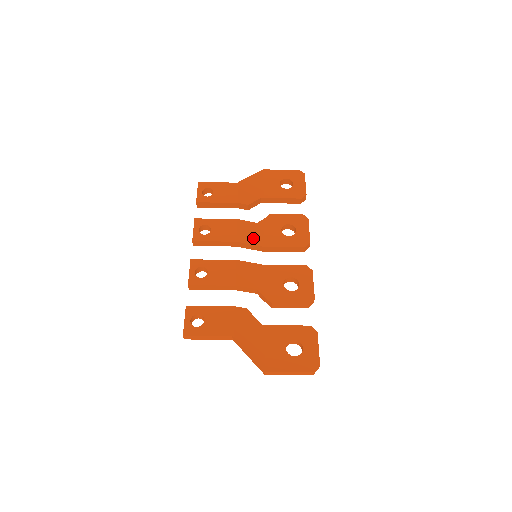
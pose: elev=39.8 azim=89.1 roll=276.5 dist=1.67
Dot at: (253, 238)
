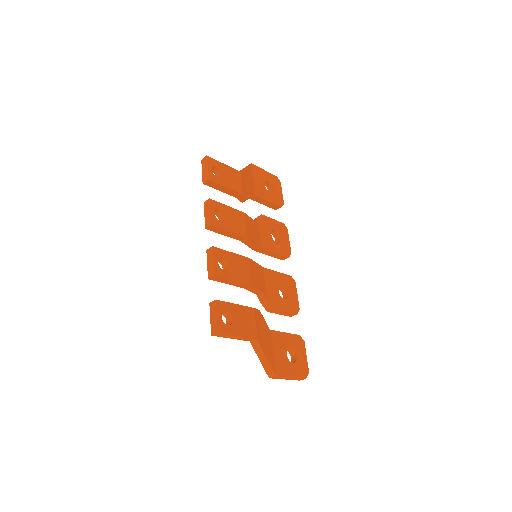
Dot at: (255, 237)
